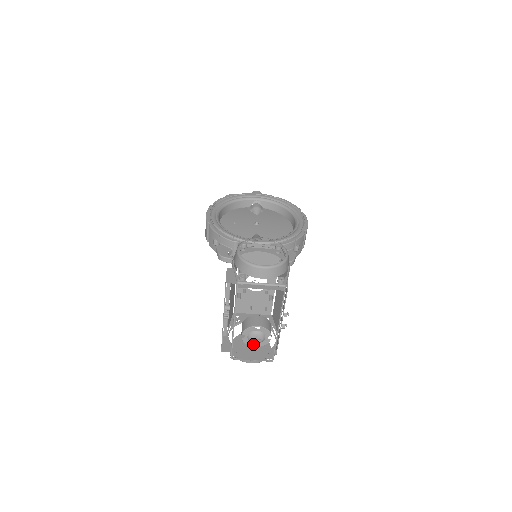
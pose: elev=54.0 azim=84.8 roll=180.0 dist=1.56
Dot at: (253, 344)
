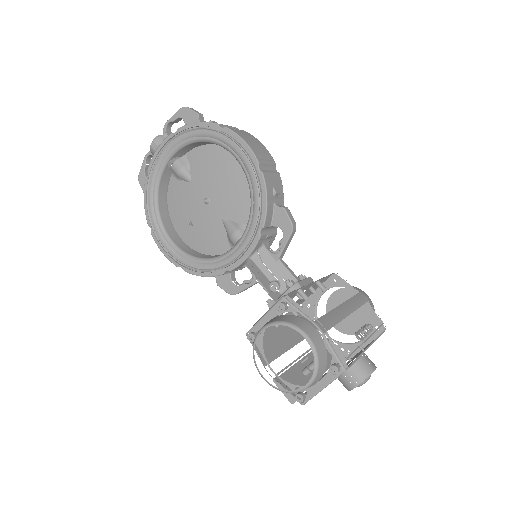
Dot at: occluded
